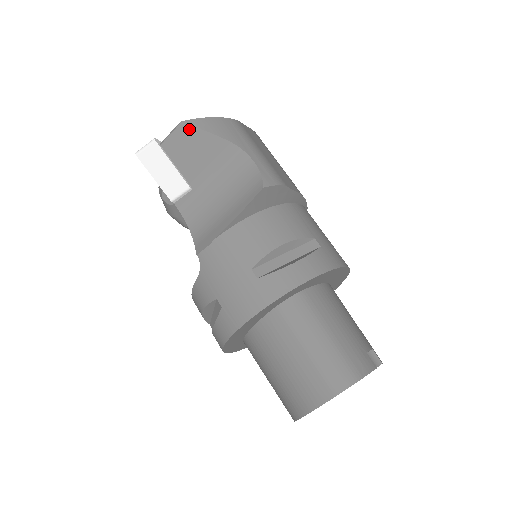
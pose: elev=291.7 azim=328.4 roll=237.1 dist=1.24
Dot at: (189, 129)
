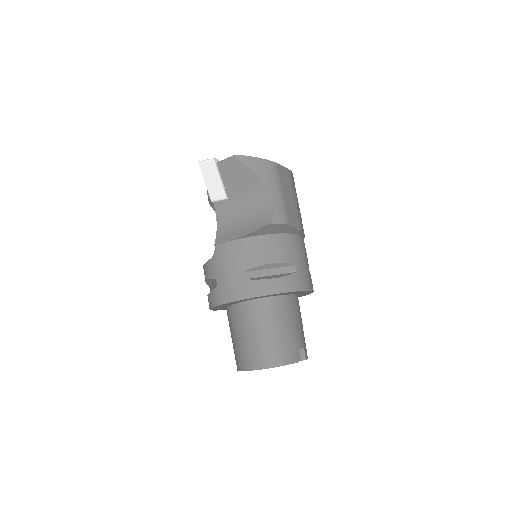
Dot at: (239, 162)
